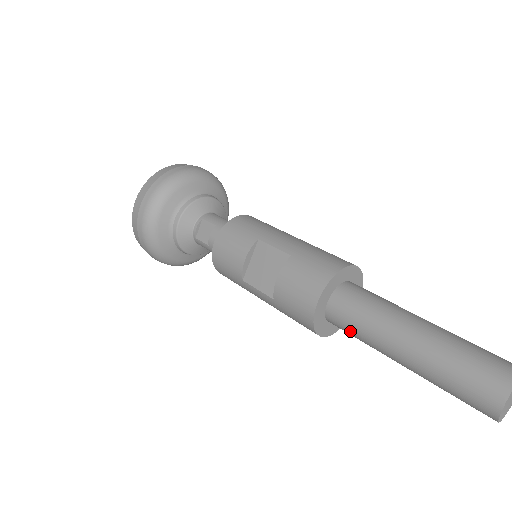
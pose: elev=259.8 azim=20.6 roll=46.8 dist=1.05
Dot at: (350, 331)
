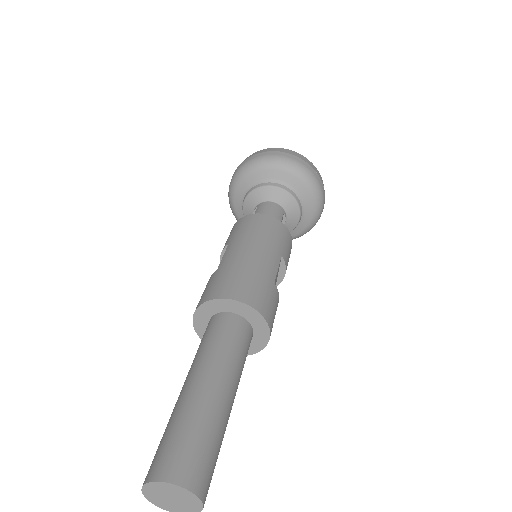
Dot at: occluded
